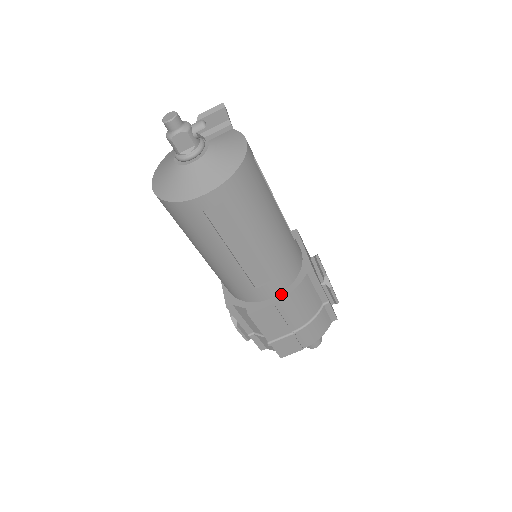
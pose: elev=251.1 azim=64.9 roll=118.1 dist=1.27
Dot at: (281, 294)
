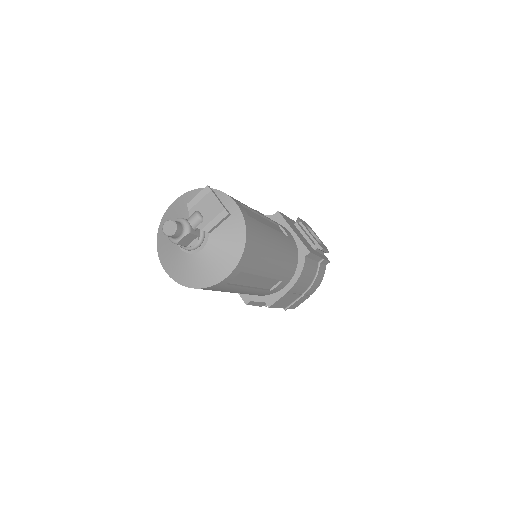
Dot at: (290, 282)
